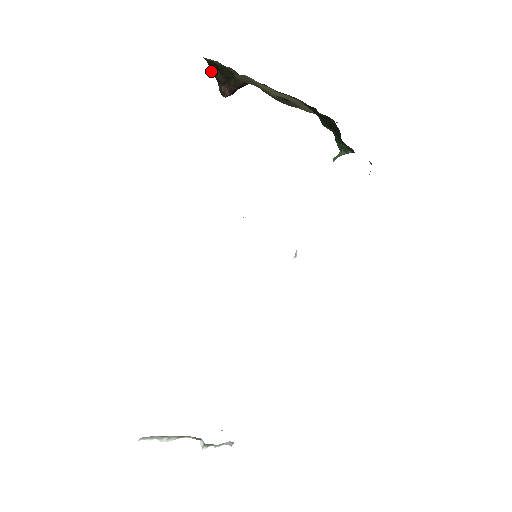
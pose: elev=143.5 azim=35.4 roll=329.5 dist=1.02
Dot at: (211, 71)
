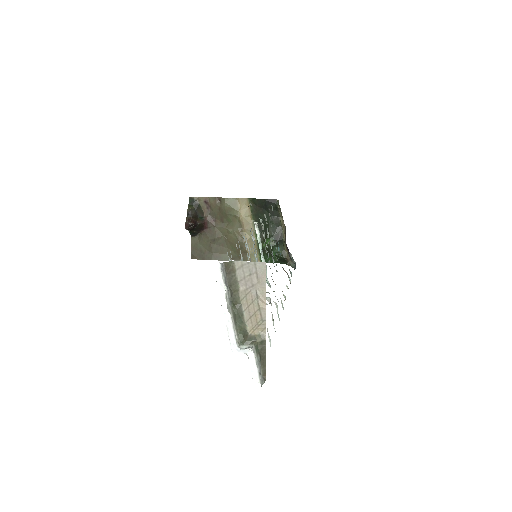
Dot at: (188, 208)
